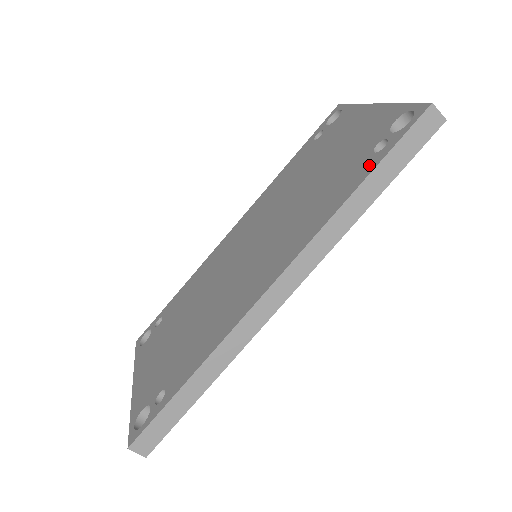
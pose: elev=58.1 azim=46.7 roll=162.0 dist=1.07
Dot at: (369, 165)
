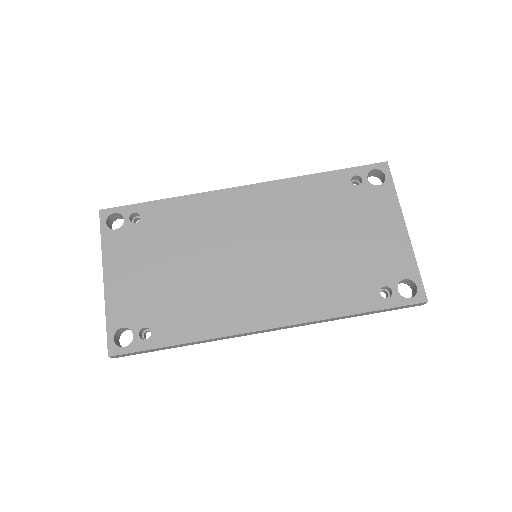
Dot at: (372, 302)
